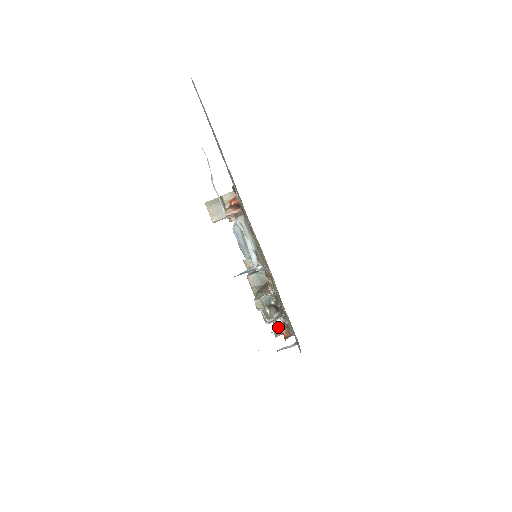
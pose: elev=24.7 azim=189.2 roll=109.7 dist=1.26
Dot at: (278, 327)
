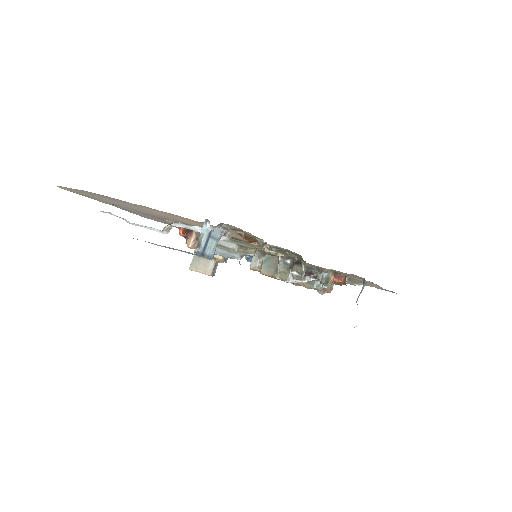
Dot at: (321, 278)
